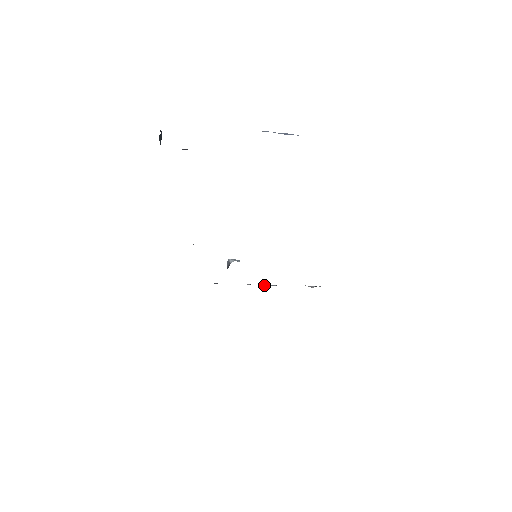
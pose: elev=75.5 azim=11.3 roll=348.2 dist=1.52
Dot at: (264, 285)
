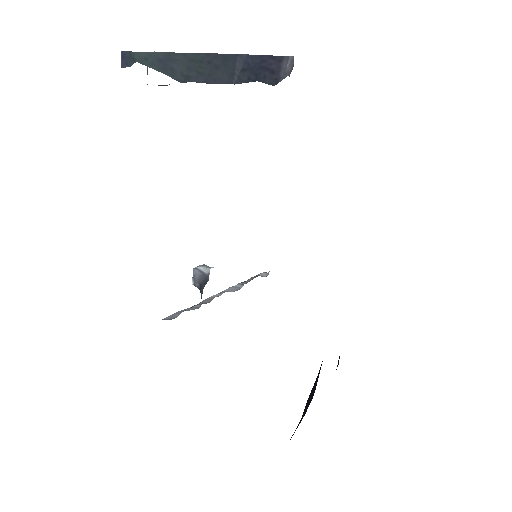
Dot at: (230, 290)
